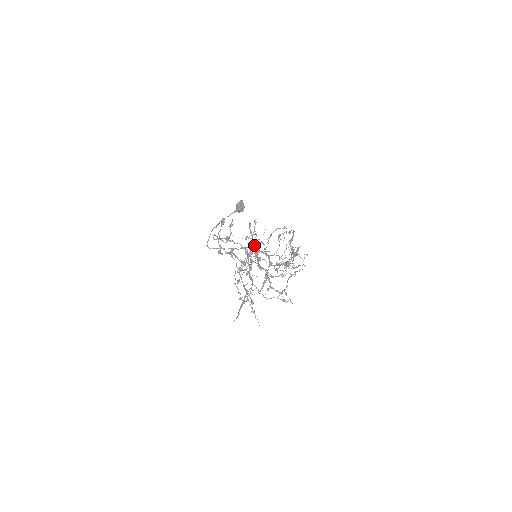
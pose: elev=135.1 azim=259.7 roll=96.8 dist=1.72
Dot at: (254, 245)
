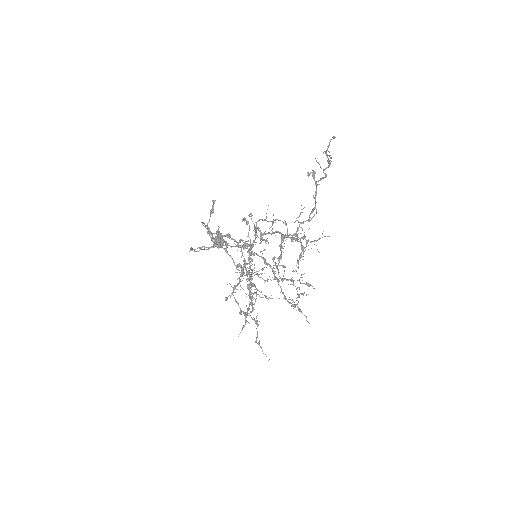
Dot at: (256, 227)
